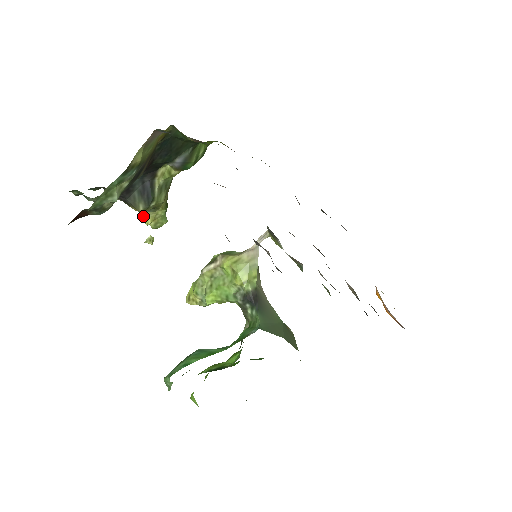
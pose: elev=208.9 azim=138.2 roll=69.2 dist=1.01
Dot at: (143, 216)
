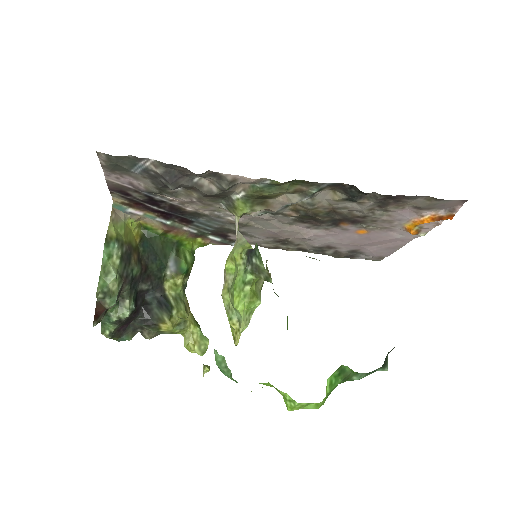
Dot at: (184, 346)
